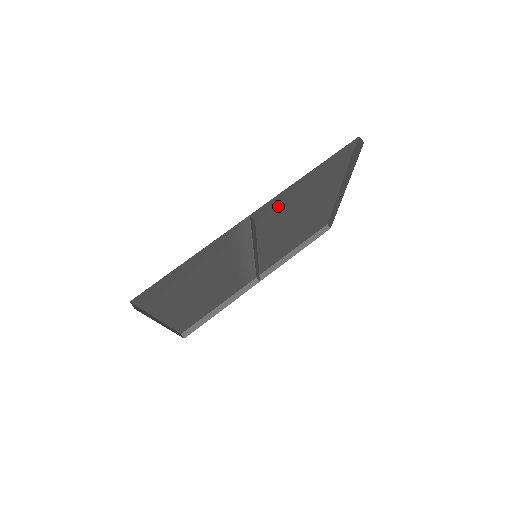
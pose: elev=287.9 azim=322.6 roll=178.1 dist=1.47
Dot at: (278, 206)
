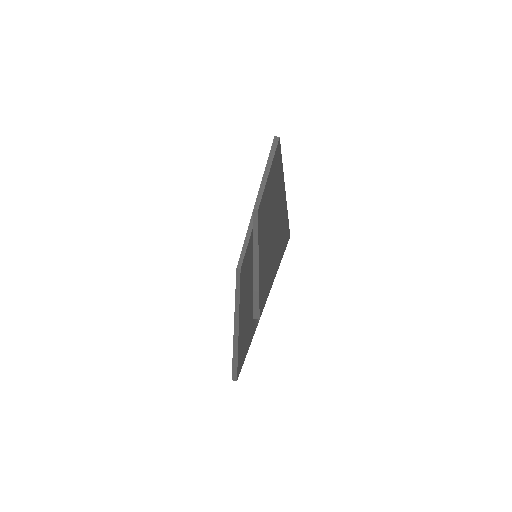
Dot at: occluded
